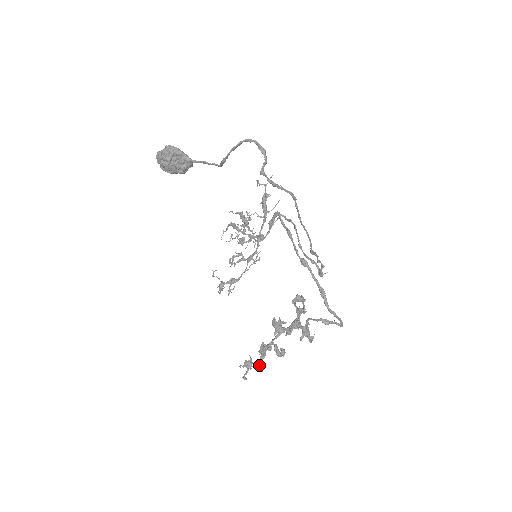
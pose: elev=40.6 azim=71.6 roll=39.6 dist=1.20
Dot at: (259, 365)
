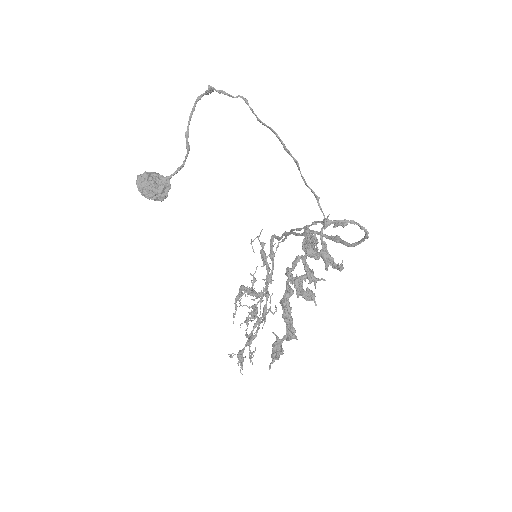
Dot at: (287, 327)
